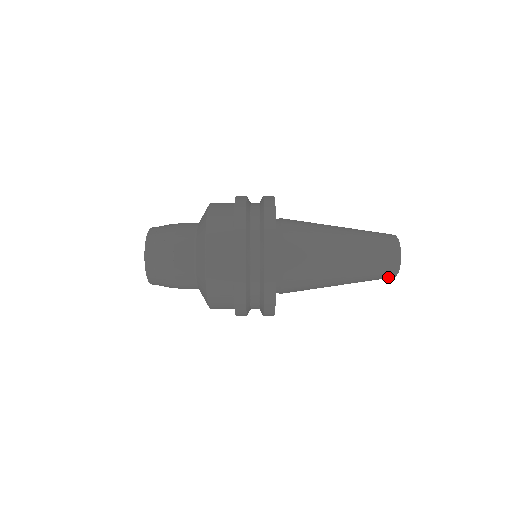
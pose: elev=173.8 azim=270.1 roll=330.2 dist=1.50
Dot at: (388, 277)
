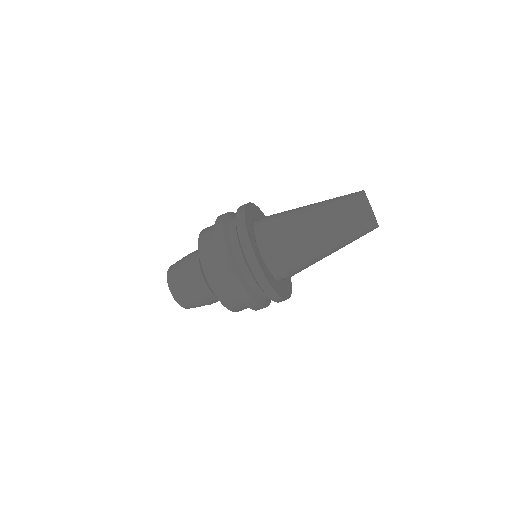
Dot at: (370, 229)
